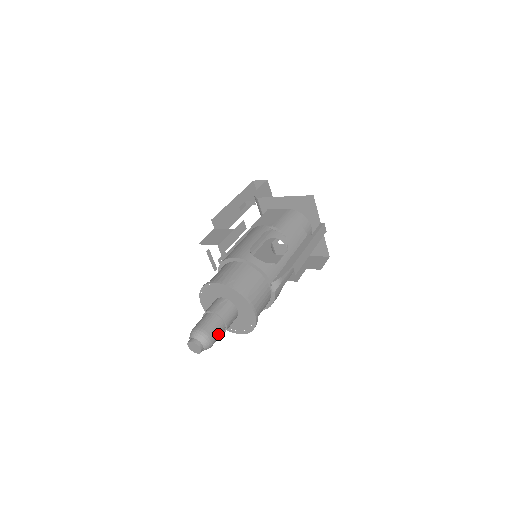
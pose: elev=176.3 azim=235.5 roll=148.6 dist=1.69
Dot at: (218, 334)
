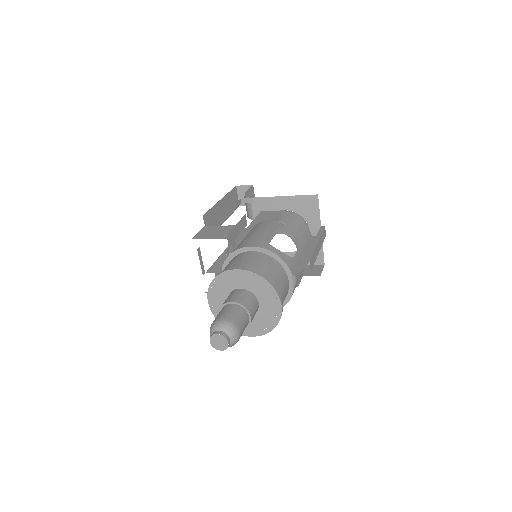
Dot at: (244, 328)
